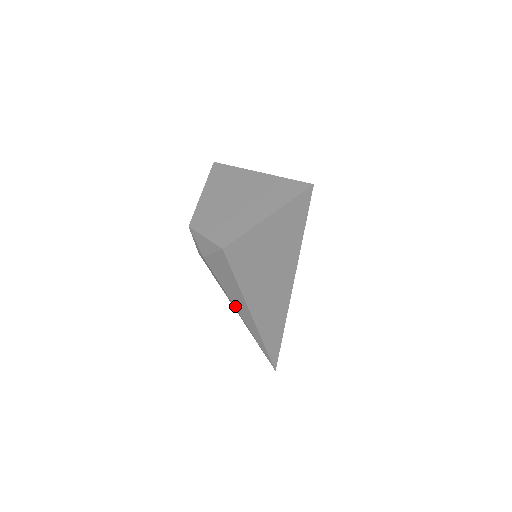
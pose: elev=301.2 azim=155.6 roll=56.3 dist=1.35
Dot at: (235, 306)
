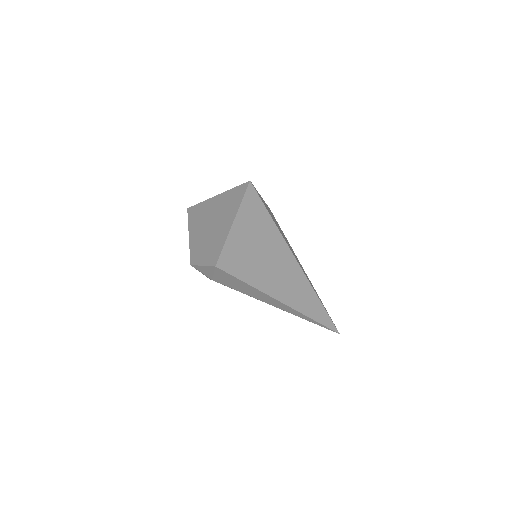
Dot at: (265, 302)
